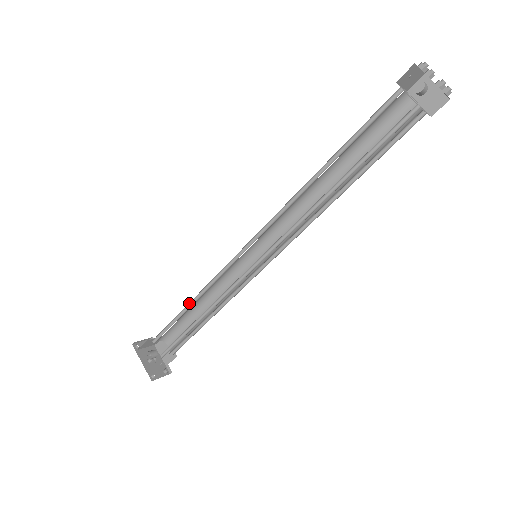
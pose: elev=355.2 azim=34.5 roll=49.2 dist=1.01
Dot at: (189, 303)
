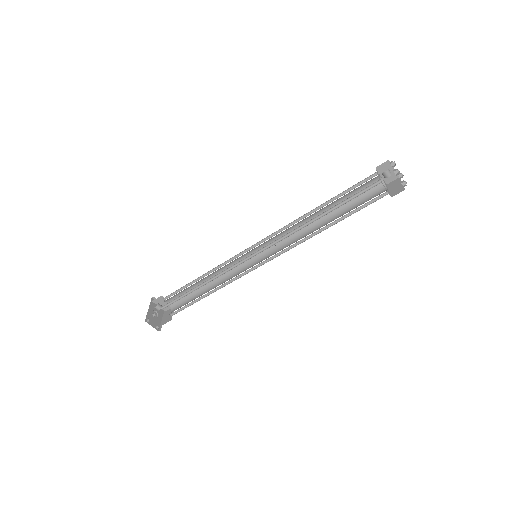
Dot at: (201, 277)
